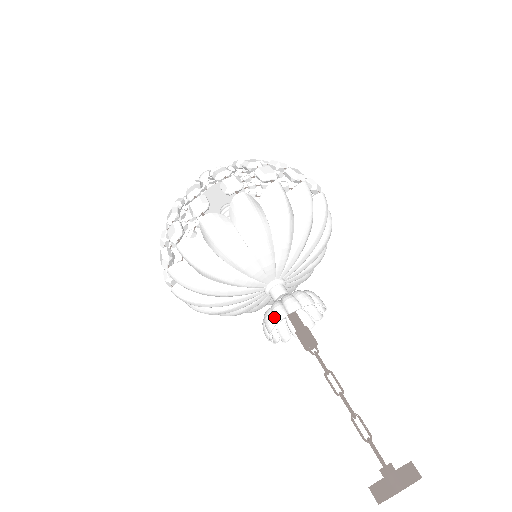
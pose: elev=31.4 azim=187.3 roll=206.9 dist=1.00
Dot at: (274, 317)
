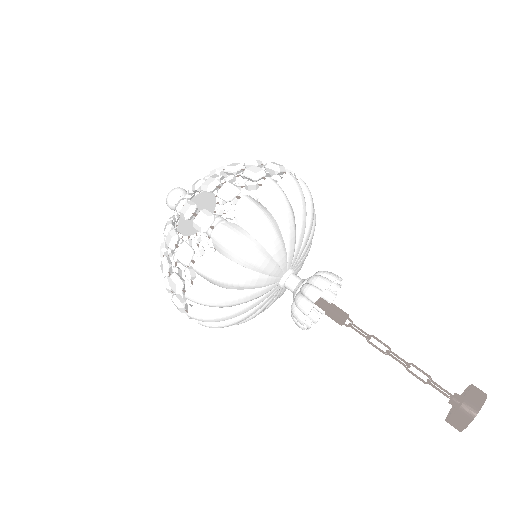
Dot at: (298, 322)
